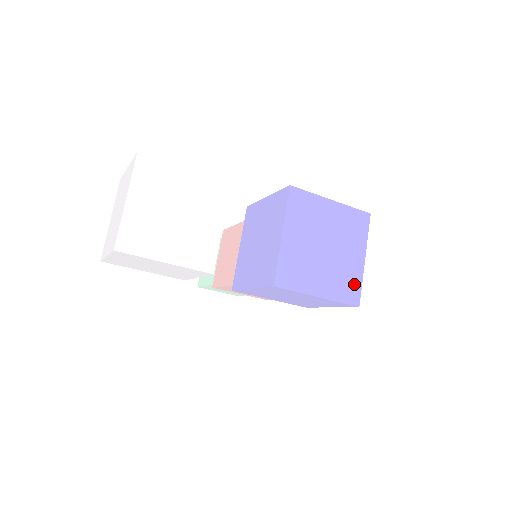
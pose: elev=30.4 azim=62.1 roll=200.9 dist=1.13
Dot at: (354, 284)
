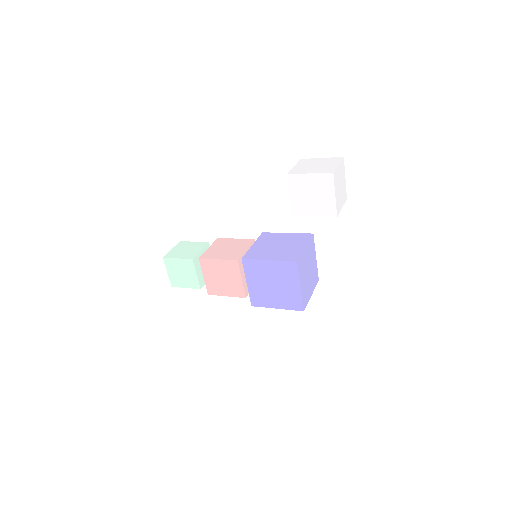
Dot at: (307, 299)
